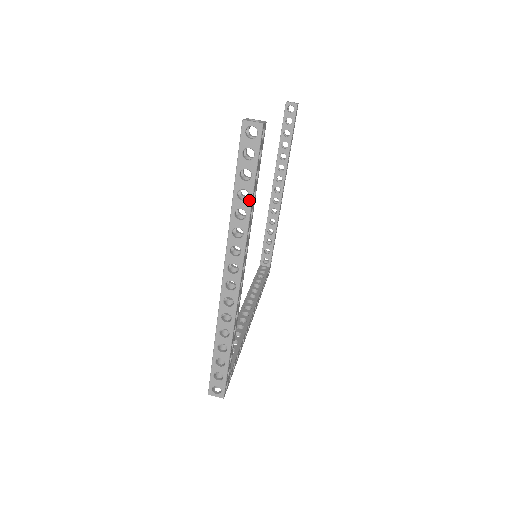
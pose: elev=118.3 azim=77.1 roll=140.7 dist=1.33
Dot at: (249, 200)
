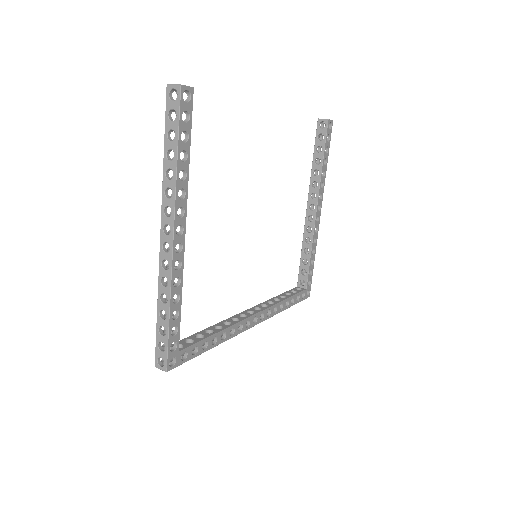
Dot at: (175, 159)
